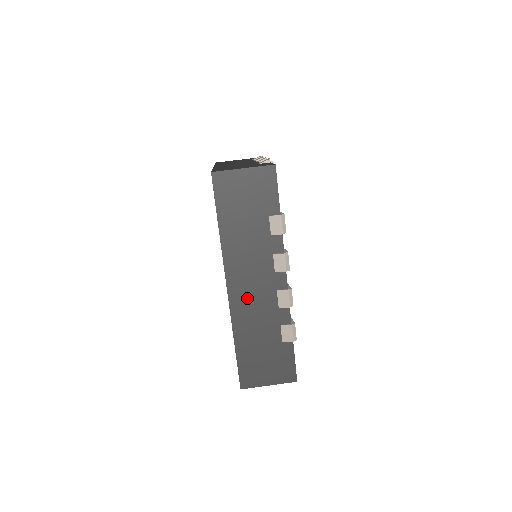
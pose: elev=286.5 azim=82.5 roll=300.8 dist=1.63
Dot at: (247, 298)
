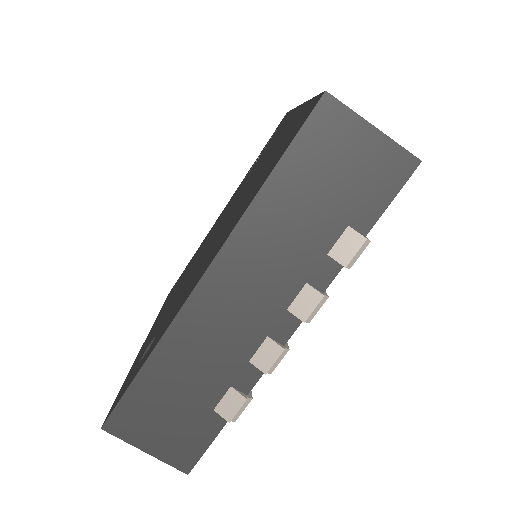
Dot at: occluded
